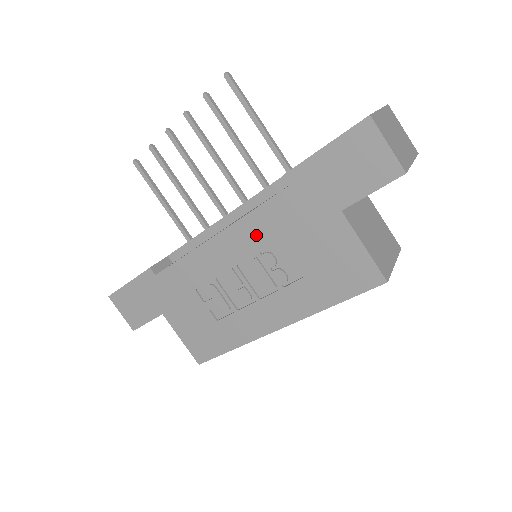
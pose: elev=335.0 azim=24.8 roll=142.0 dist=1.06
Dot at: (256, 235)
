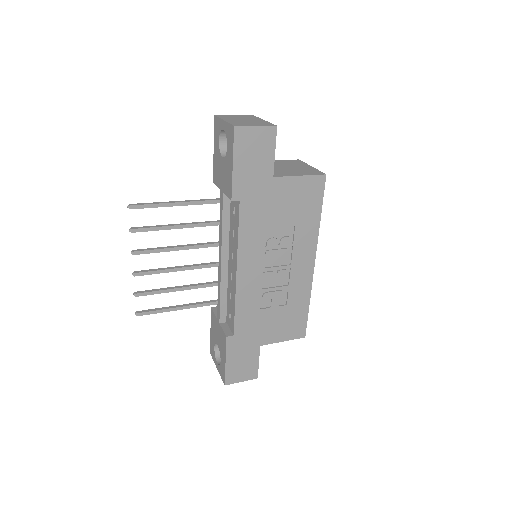
Dot at: (253, 242)
